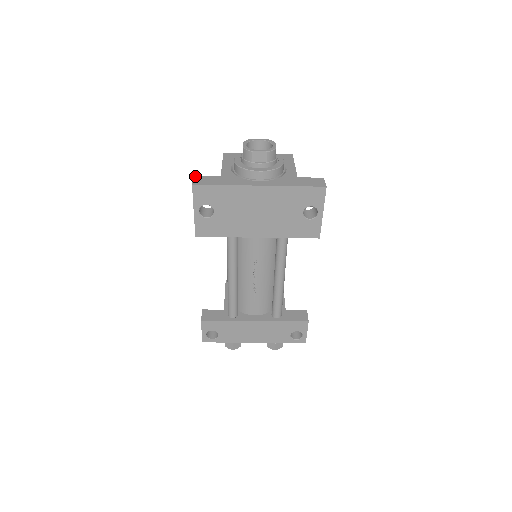
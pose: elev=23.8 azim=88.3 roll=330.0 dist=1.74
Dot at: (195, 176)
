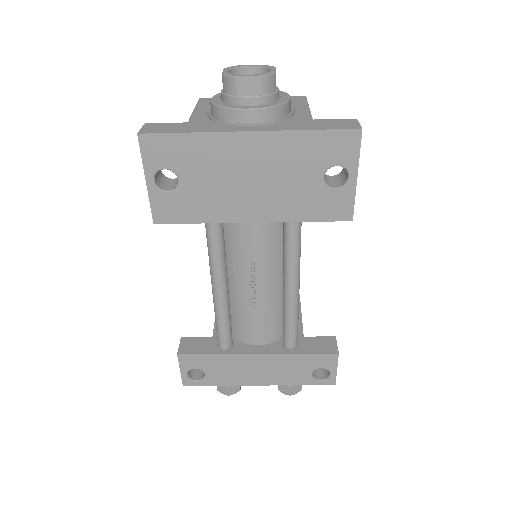
Dot at: (146, 124)
